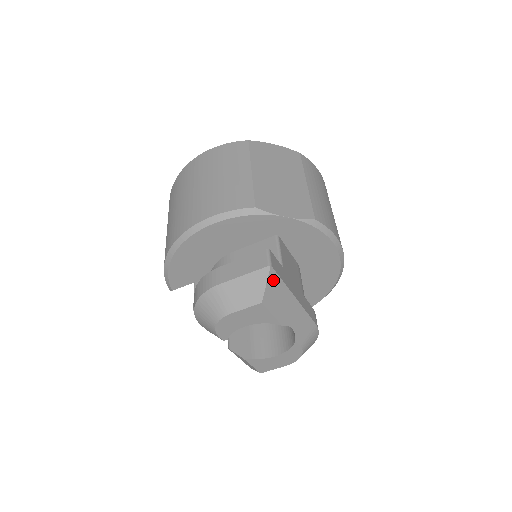
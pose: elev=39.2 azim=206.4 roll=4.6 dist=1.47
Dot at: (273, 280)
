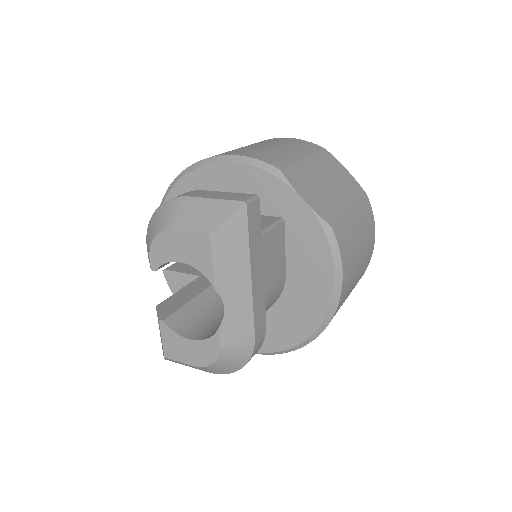
Dot at: (239, 222)
